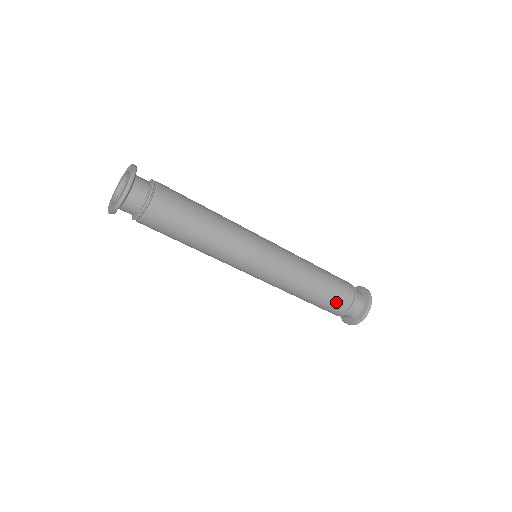
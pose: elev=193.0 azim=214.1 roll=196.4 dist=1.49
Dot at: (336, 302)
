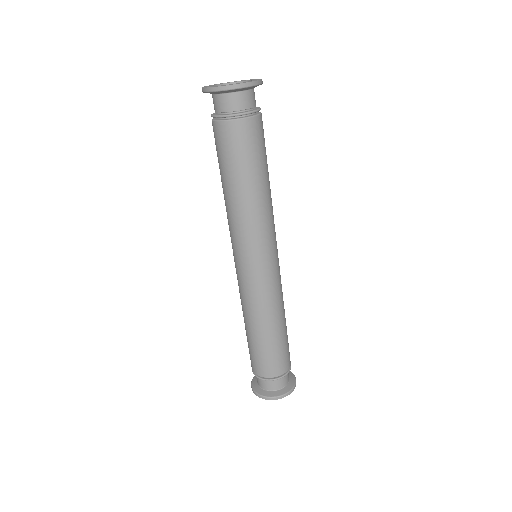
Dot at: (279, 359)
